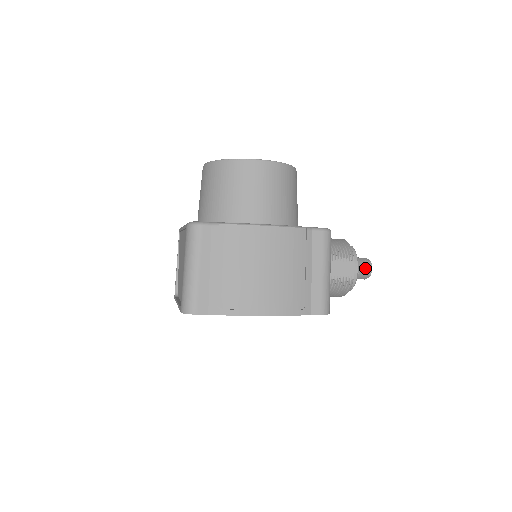
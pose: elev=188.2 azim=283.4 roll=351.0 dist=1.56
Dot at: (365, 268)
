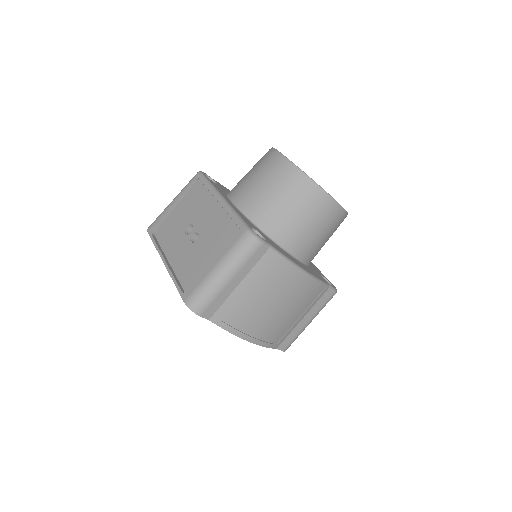
Dot at: occluded
